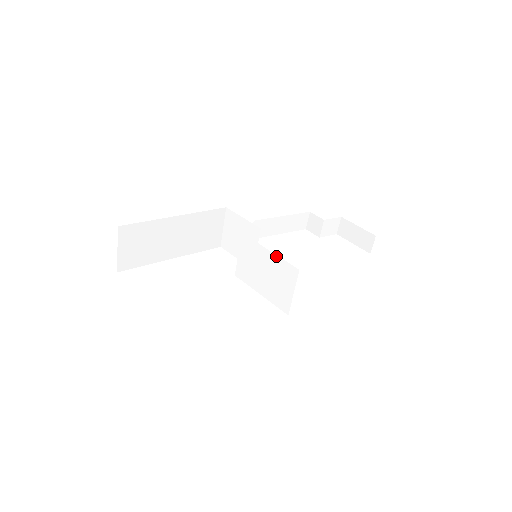
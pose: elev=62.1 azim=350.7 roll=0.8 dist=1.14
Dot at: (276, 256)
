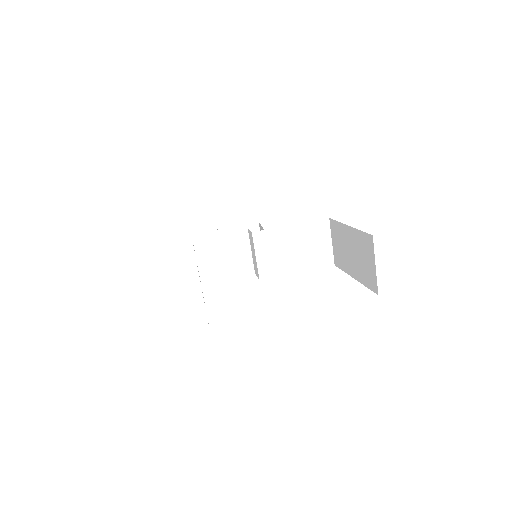
Dot at: (301, 224)
